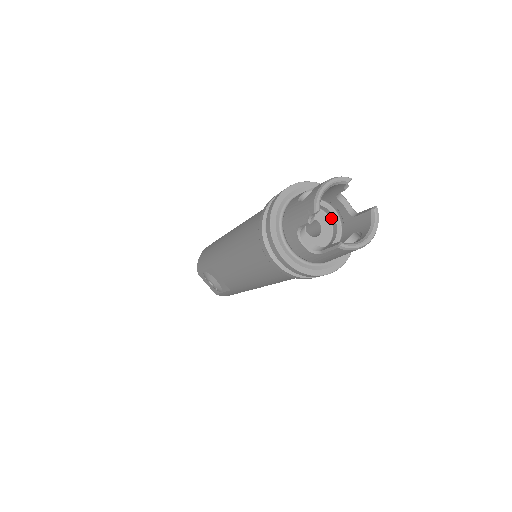
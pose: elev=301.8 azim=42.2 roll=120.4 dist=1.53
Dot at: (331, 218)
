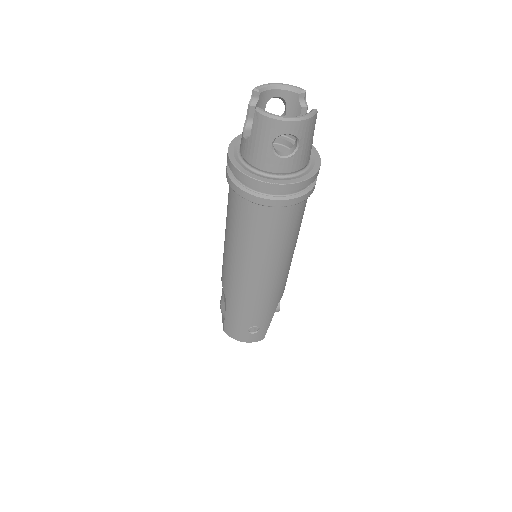
Dot at: occluded
